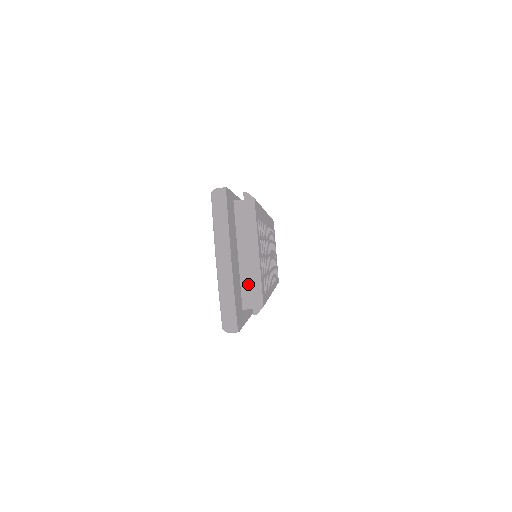
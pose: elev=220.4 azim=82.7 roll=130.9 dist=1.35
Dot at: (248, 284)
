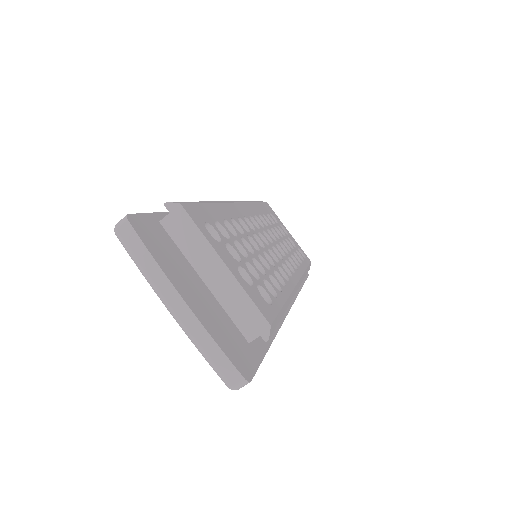
Dot at: (236, 309)
